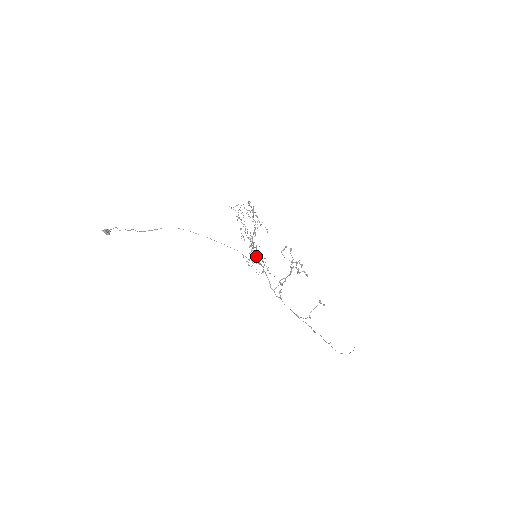
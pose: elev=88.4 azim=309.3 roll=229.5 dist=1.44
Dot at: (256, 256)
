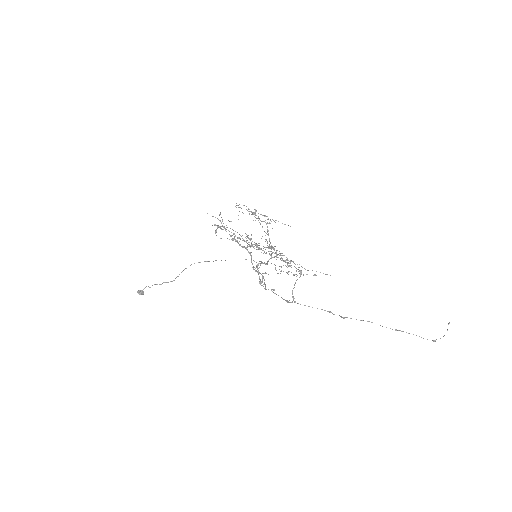
Dot at: (276, 257)
